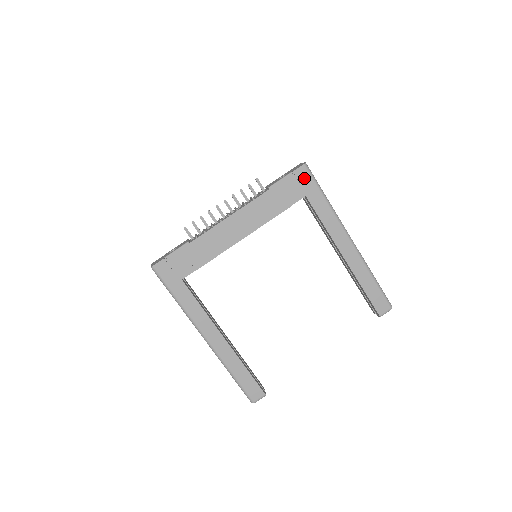
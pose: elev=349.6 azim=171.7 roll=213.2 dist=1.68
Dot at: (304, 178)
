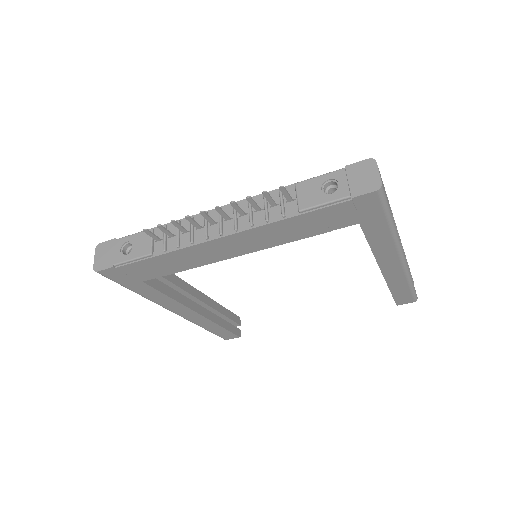
Dot at: (368, 206)
